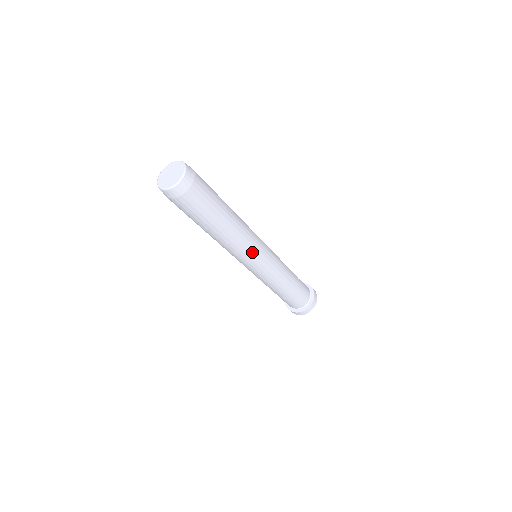
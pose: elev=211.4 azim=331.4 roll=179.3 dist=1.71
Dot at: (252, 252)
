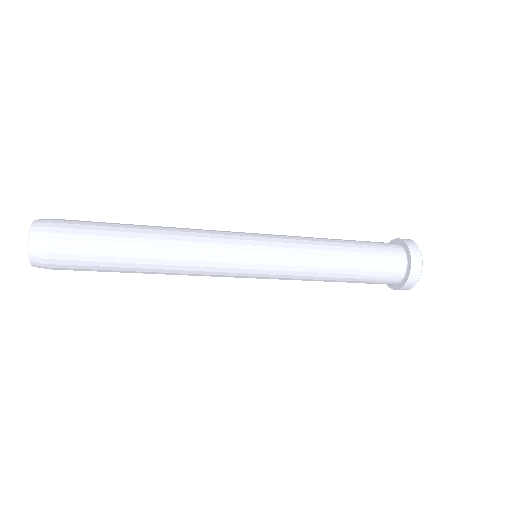
Dot at: (223, 264)
